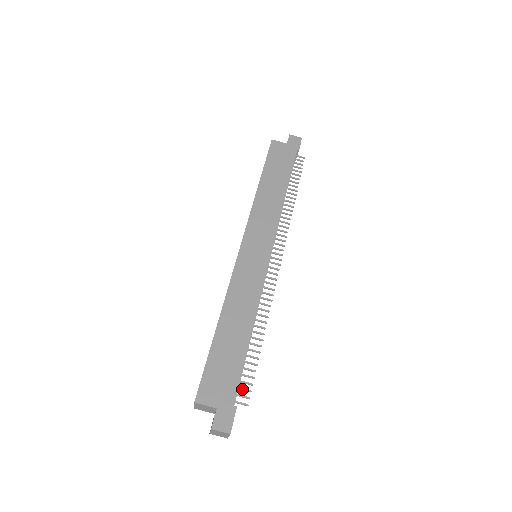
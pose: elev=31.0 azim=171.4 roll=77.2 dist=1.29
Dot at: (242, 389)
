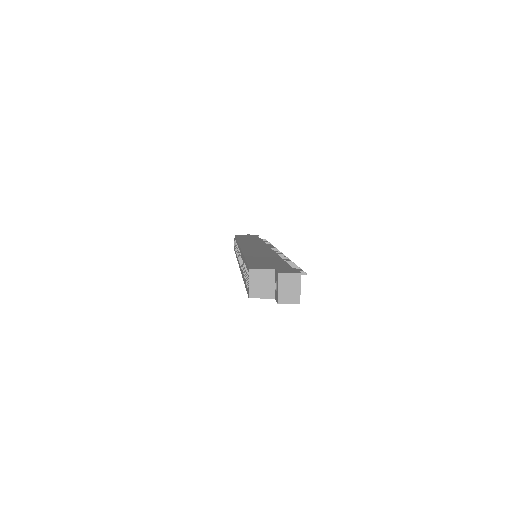
Dot at: occluded
